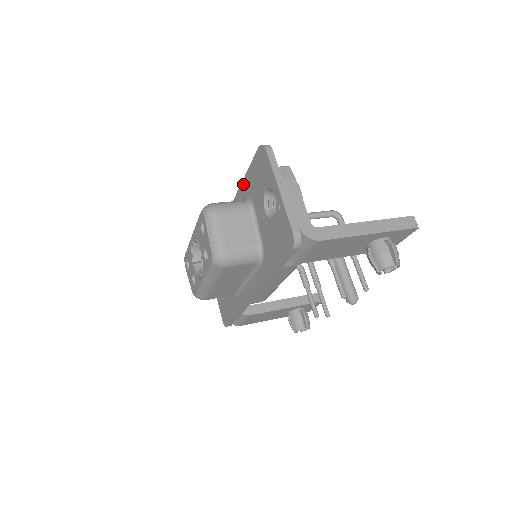
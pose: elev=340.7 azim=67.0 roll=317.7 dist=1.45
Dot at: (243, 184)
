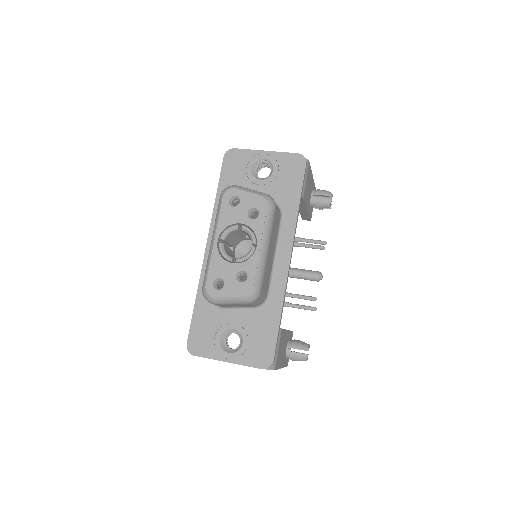
Dot at: (218, 198)
